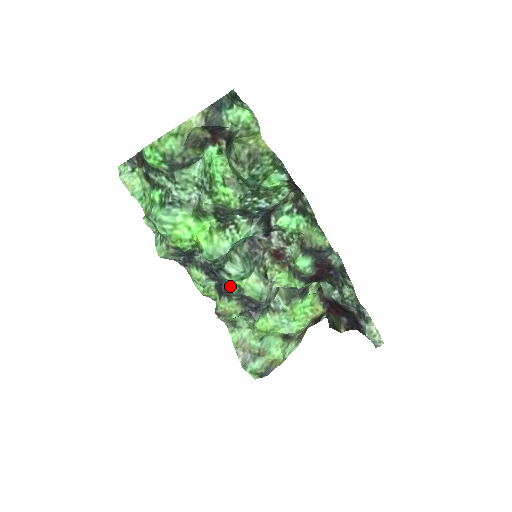
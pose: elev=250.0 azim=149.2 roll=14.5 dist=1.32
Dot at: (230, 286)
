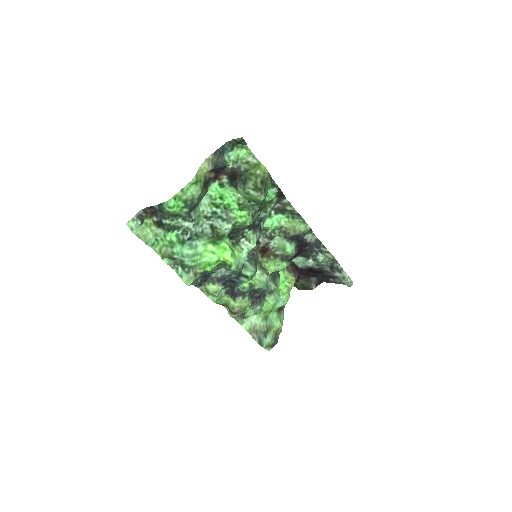
Dot at: (243, 287)
